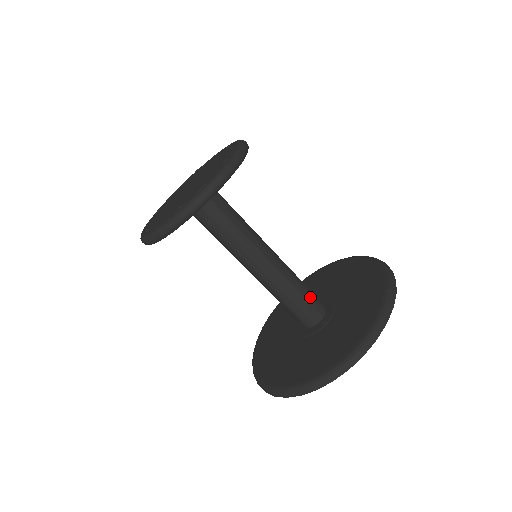
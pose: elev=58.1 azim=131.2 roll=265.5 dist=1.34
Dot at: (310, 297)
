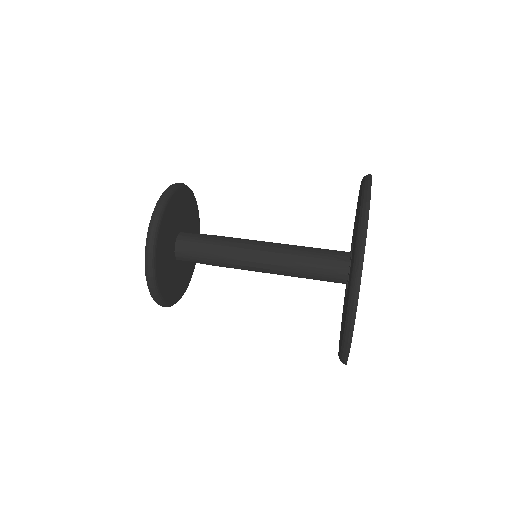
Dot at: (324, 249)
